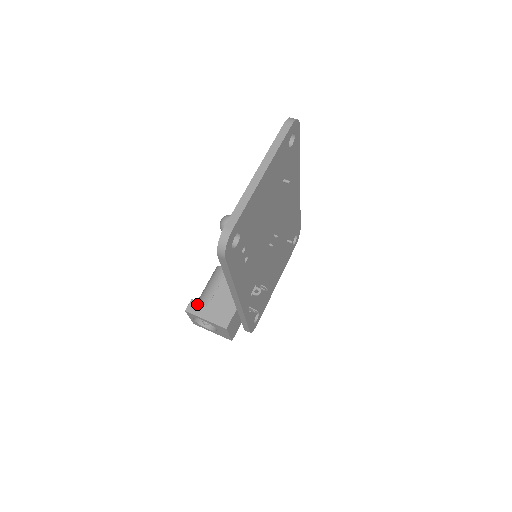
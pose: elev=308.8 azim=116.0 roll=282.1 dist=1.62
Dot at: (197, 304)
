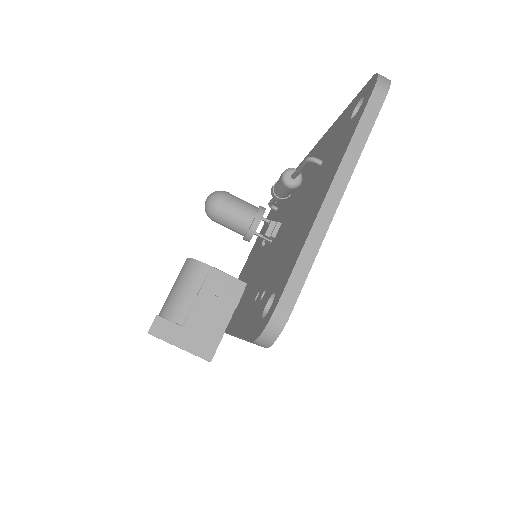
Dot at: (166, 323)
